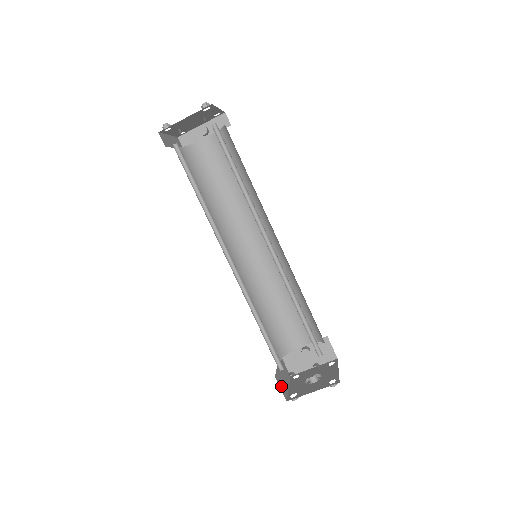
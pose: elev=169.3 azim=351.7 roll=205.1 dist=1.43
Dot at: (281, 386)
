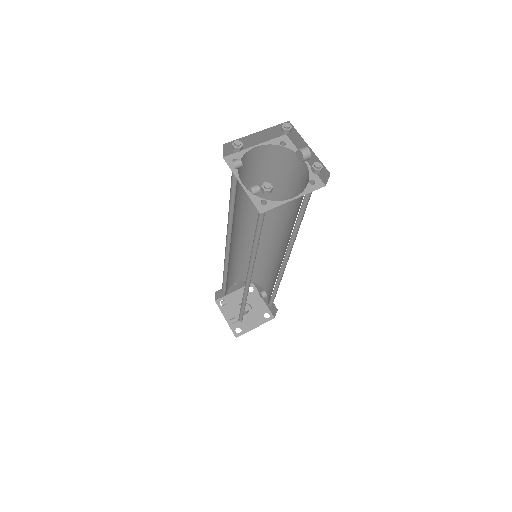
Dot at: (220, 294)
